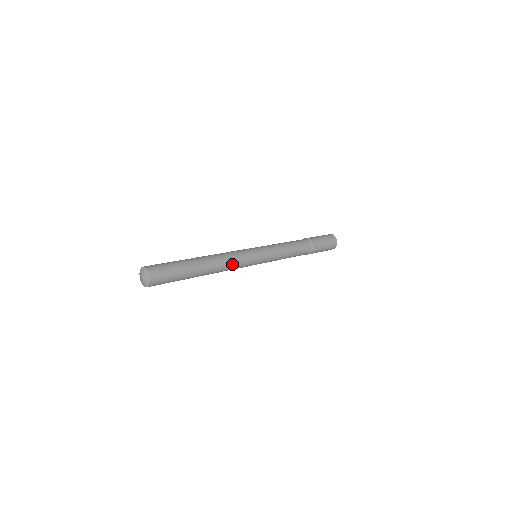
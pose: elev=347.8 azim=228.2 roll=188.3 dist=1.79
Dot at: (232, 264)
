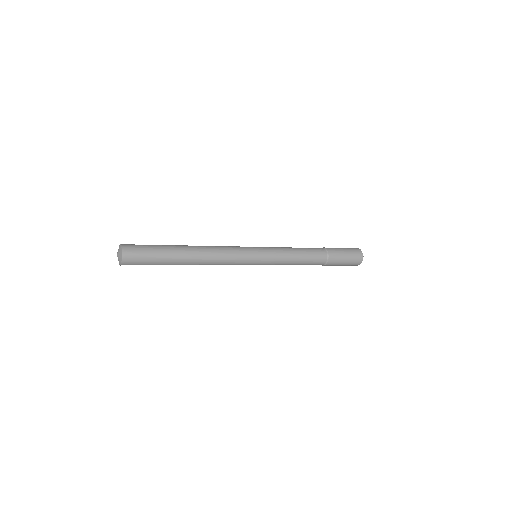
Dot at: (221, 250)
